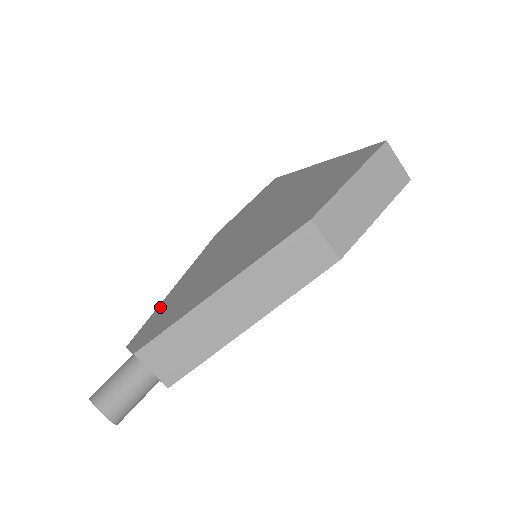
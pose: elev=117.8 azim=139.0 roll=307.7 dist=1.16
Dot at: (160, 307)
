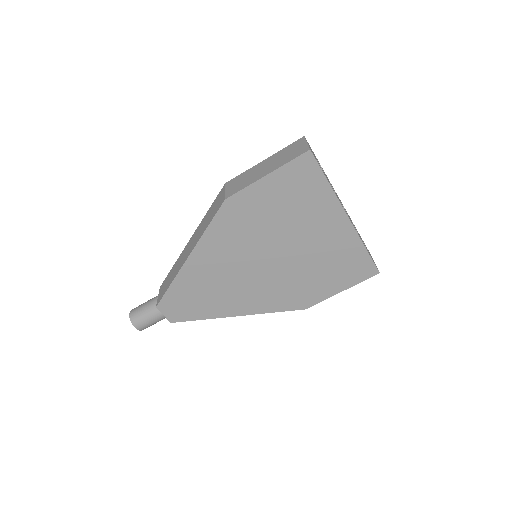
Dot at: (178, 284)
